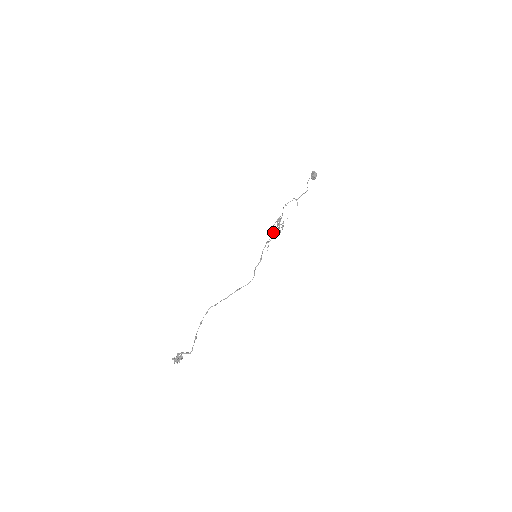
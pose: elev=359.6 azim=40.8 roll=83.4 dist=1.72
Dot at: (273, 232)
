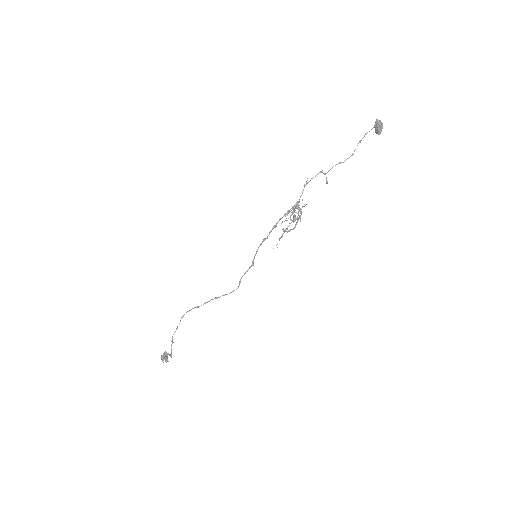
Dot at: (275, 225)
